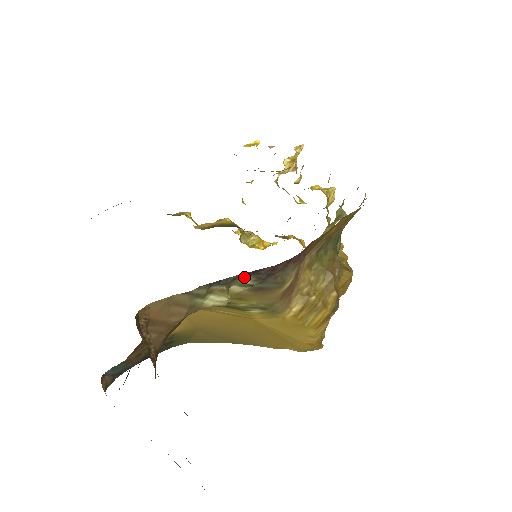
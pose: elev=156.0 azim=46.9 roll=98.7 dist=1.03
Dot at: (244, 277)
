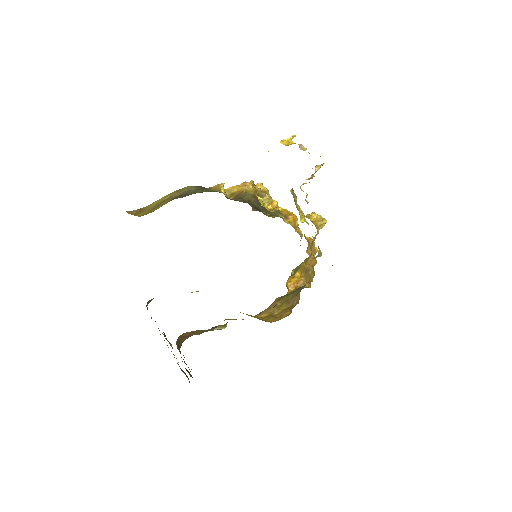
Dot at: occluded
